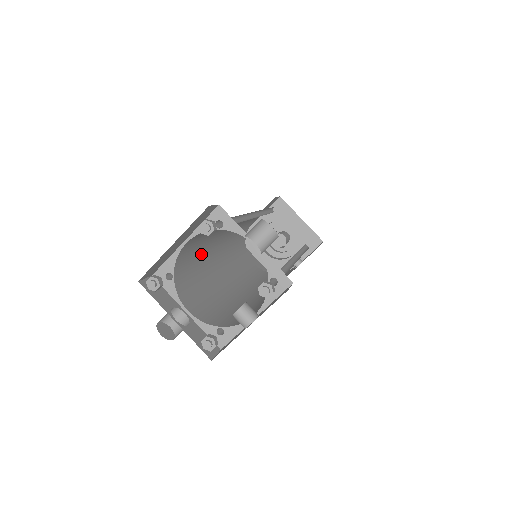
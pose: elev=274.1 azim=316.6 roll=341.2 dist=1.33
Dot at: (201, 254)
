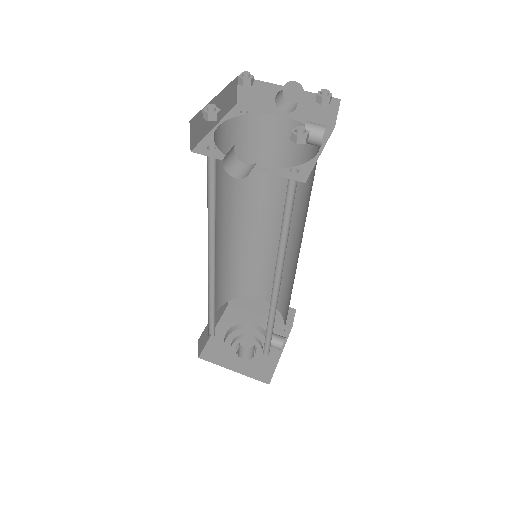
Dot at: occluded
